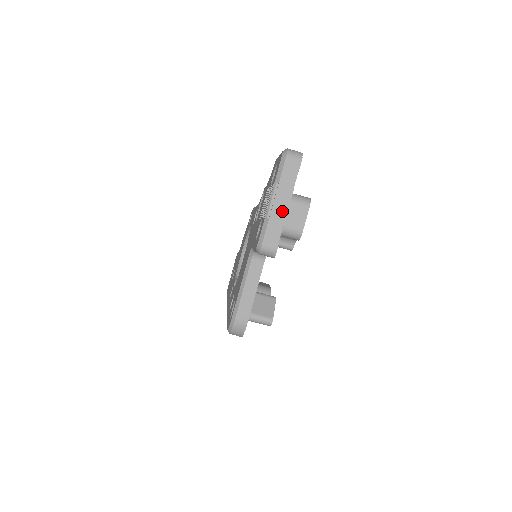
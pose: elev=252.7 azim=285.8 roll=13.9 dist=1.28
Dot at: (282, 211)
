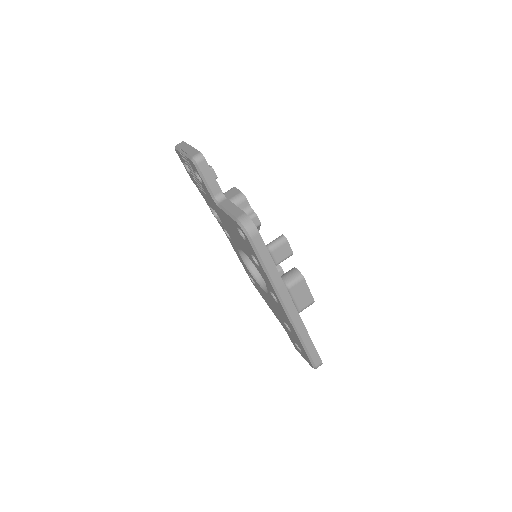
Dot at: (190, 149)
